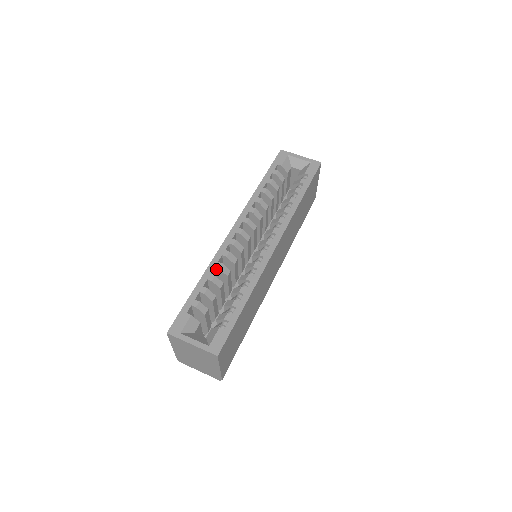
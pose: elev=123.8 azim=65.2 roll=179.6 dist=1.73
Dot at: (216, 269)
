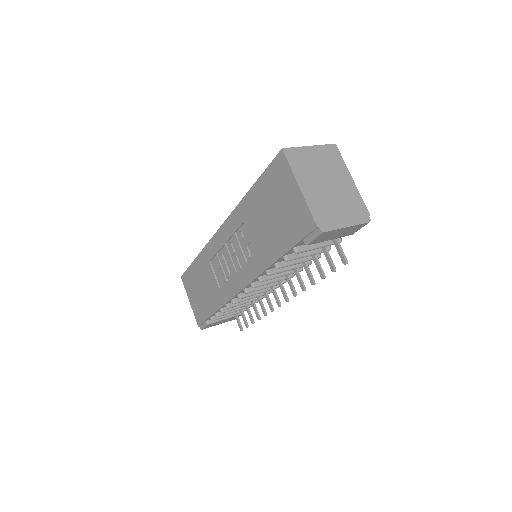
Dot at: occluded
